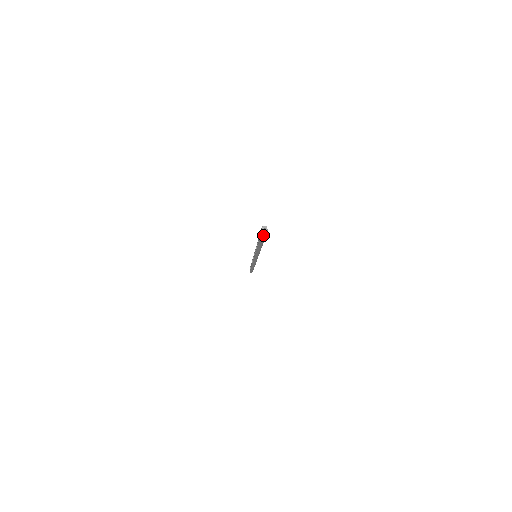
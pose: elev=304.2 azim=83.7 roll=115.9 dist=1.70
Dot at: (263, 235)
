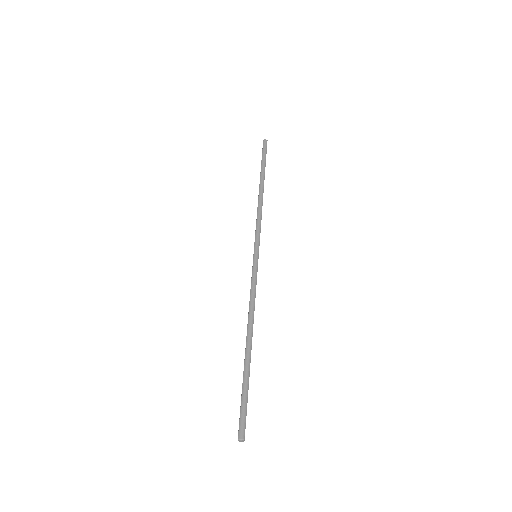
Dot at: (241, 422)
